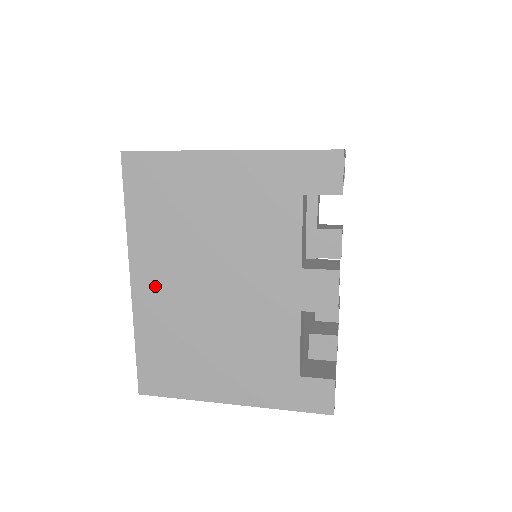
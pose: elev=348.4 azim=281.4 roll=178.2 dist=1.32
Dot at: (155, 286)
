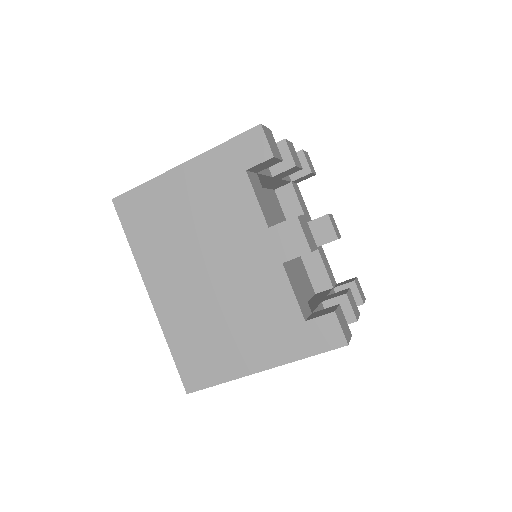
Dot at: (168, 292)
